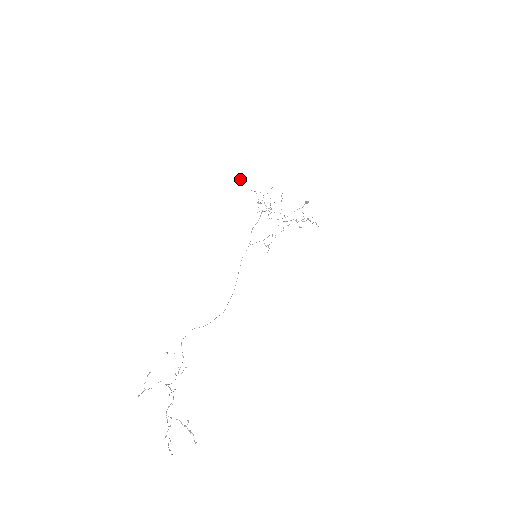
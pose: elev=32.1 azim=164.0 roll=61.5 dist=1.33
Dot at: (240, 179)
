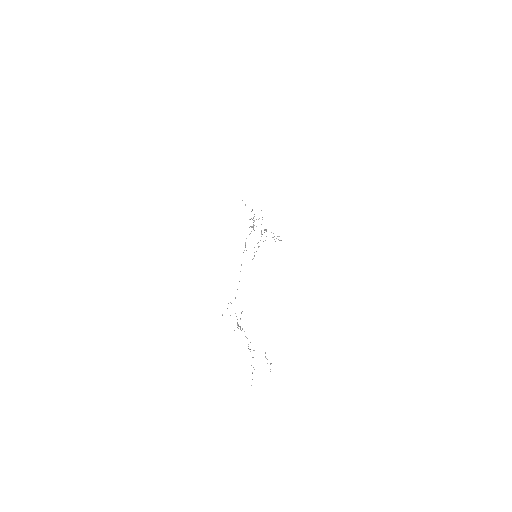
Dot at: occluded
